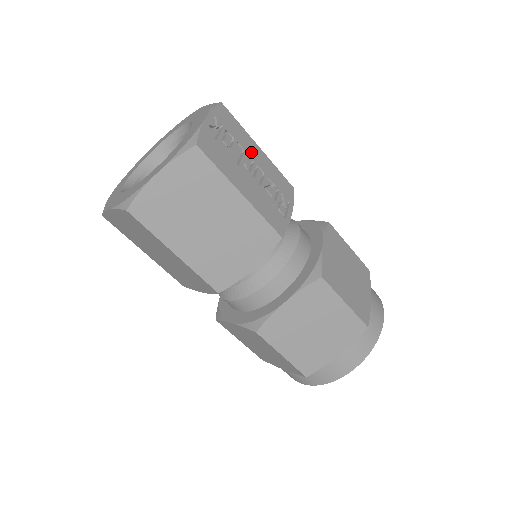
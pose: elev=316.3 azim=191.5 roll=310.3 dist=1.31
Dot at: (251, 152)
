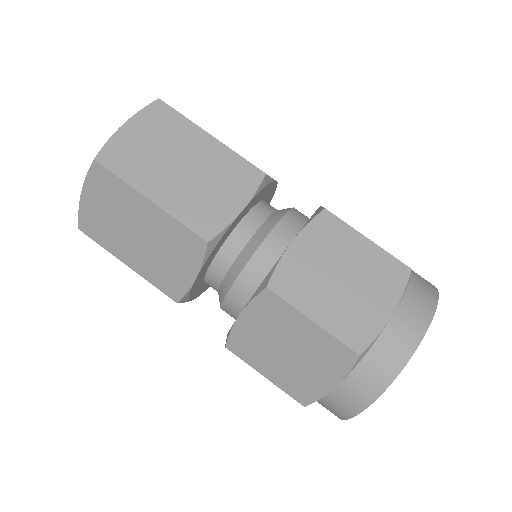
Dot at: occluded
